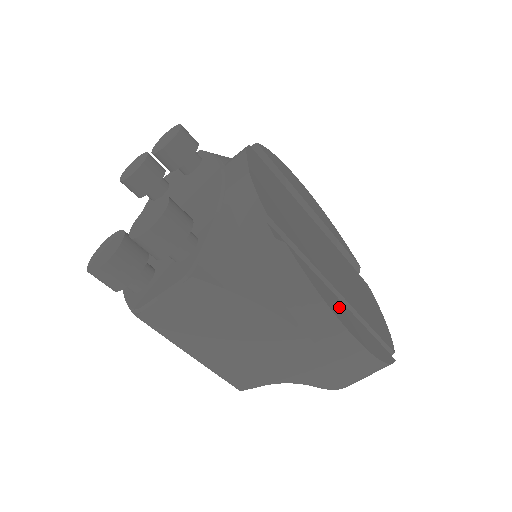
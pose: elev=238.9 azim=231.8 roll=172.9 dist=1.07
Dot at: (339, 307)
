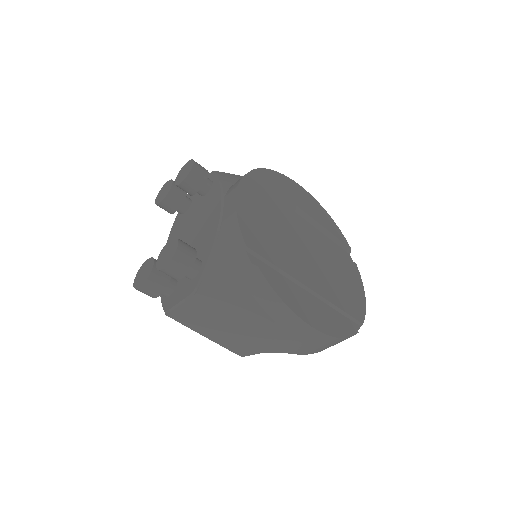
Dot at: (302, 304)
